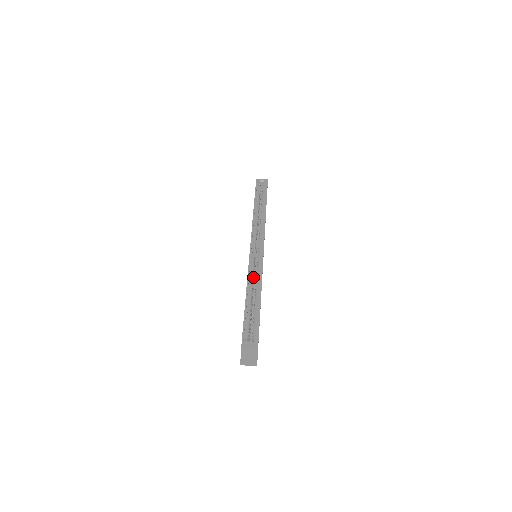
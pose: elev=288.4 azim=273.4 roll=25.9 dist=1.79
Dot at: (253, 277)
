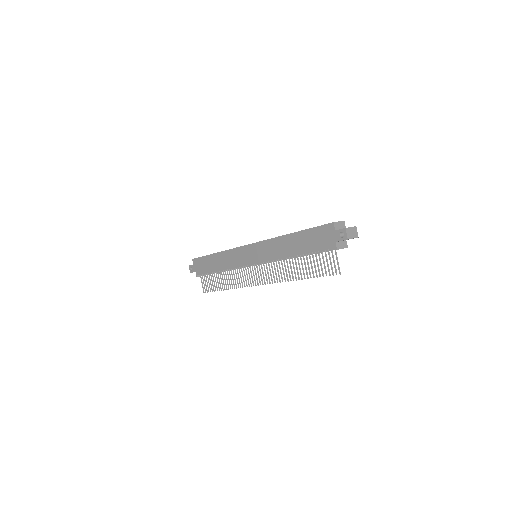
Dot at: occluded
